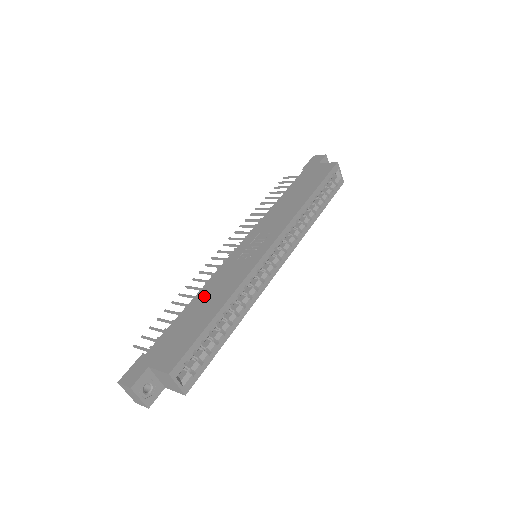
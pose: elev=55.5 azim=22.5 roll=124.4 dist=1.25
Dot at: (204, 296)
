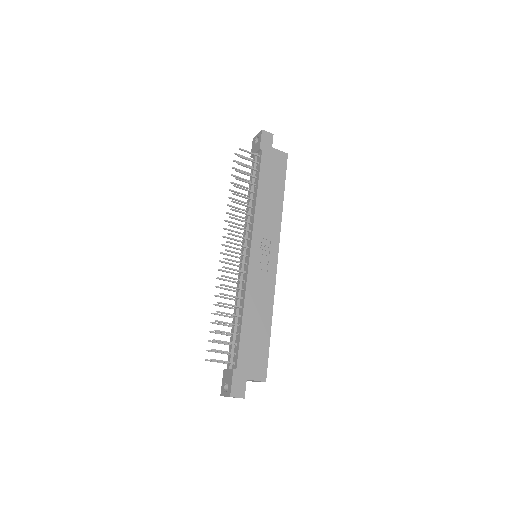
Dot at: (252, 310)
